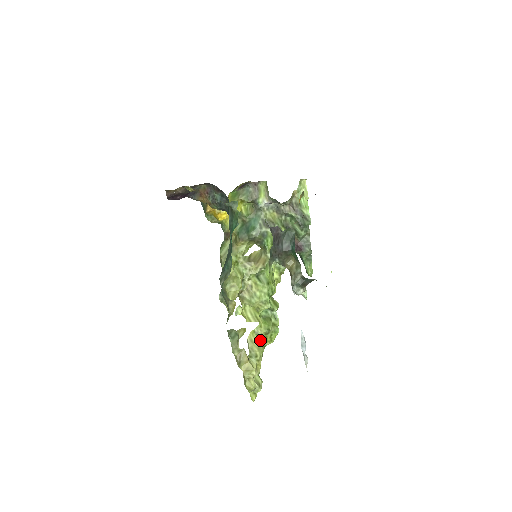
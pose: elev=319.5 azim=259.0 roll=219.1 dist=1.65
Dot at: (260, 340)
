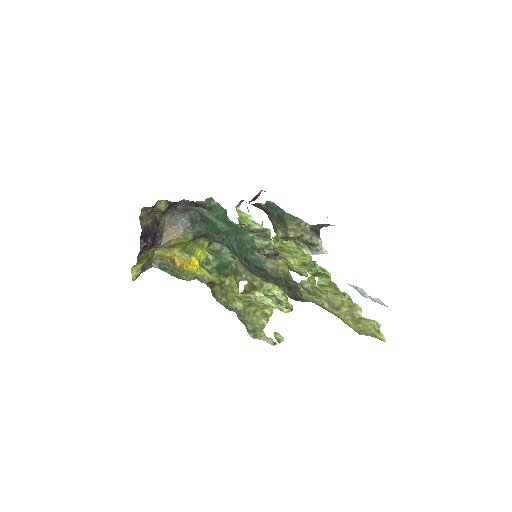
Dot at: (331, 288)
